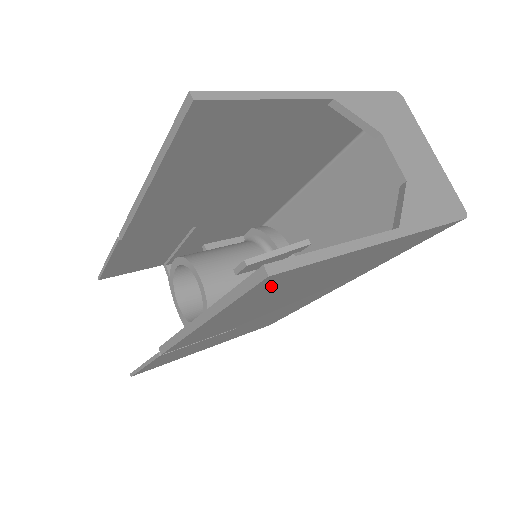
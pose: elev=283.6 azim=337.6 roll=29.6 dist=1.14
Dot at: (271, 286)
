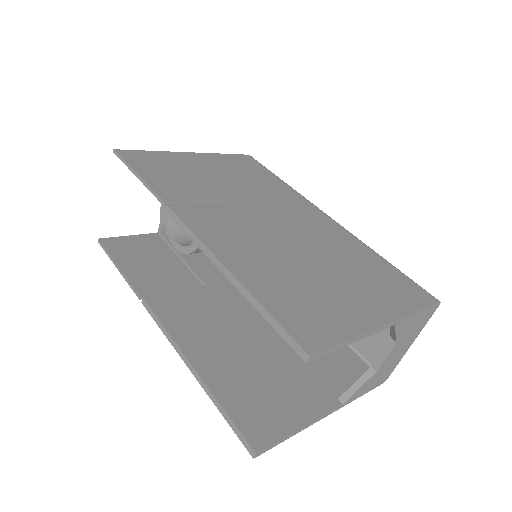
Dot at: occluded
